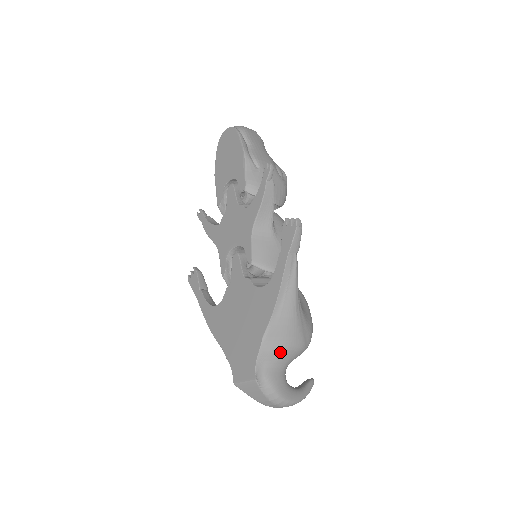
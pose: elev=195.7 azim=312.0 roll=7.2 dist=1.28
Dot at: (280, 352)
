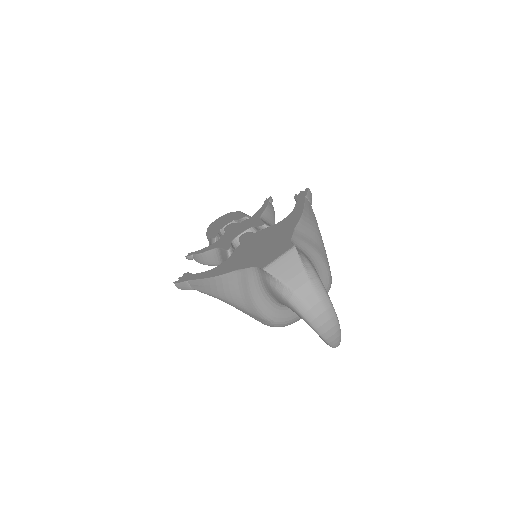
Dot at: (311, 249)
